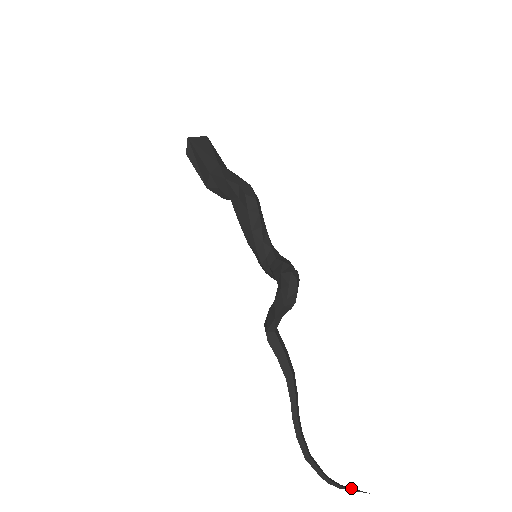
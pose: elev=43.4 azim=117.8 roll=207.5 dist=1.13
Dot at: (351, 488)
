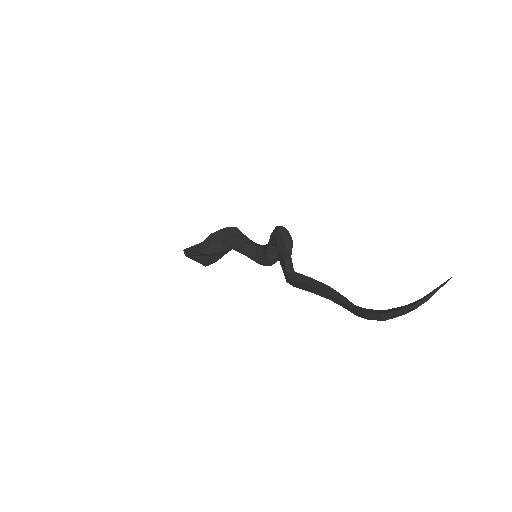
Dot at: (435, 289)
